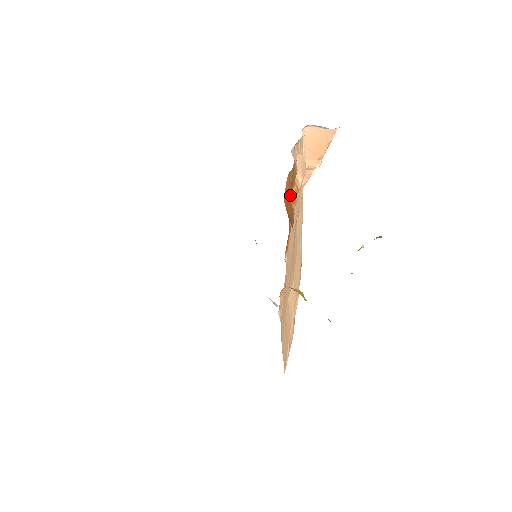
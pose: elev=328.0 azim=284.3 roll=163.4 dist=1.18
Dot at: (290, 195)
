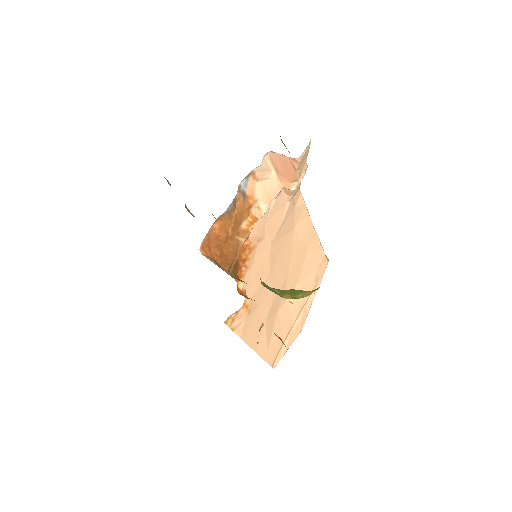
Dot at: (234, 232)
